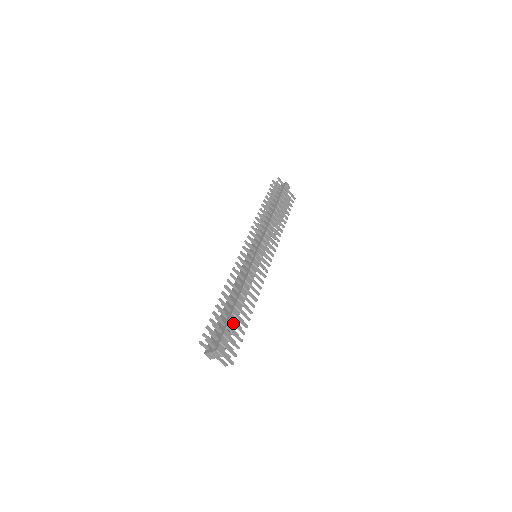
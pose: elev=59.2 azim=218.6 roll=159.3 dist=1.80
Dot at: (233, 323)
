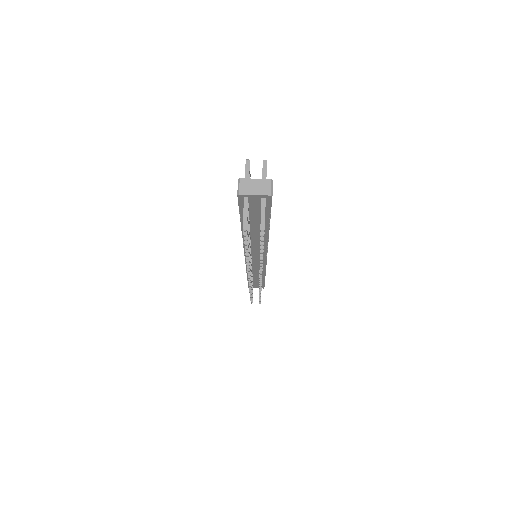
Dot at: occluded
